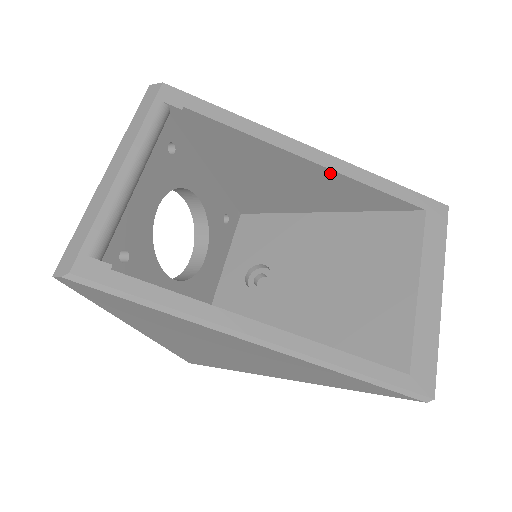
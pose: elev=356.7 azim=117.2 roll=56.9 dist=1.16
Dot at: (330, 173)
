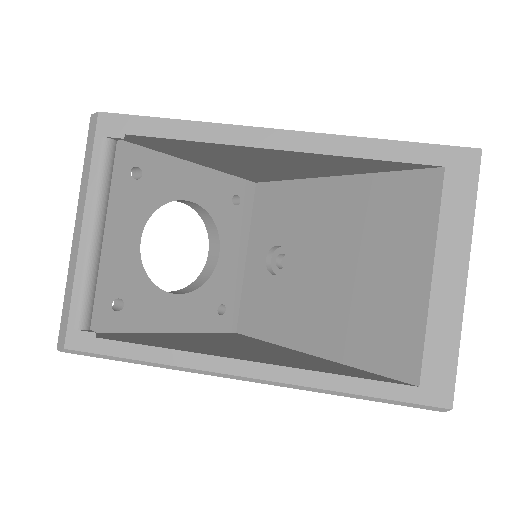
Dot at: (308, 154)
